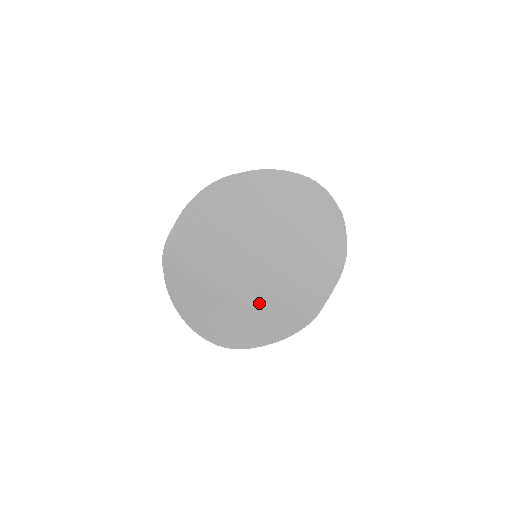
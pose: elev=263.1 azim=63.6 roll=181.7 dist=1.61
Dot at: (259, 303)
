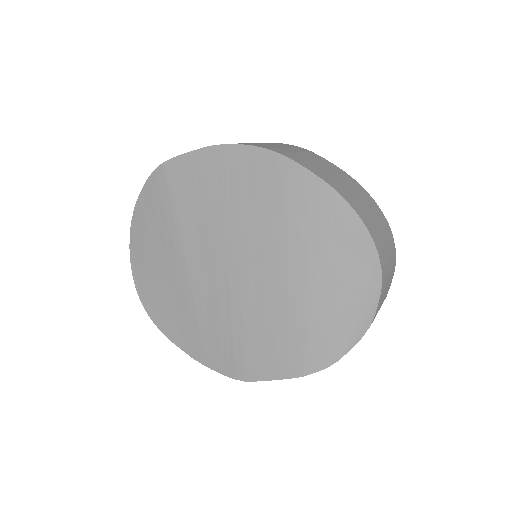
Dot at: (205, 311)
